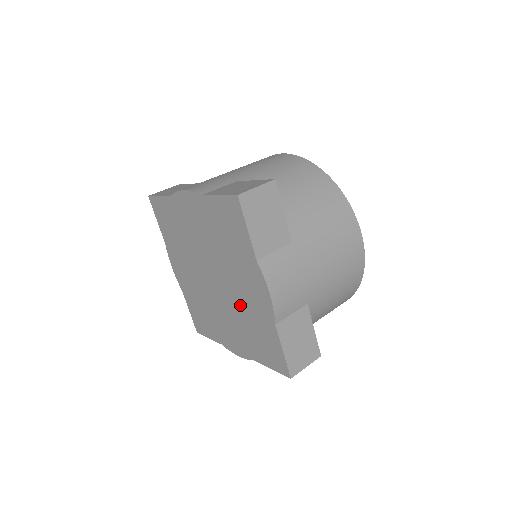
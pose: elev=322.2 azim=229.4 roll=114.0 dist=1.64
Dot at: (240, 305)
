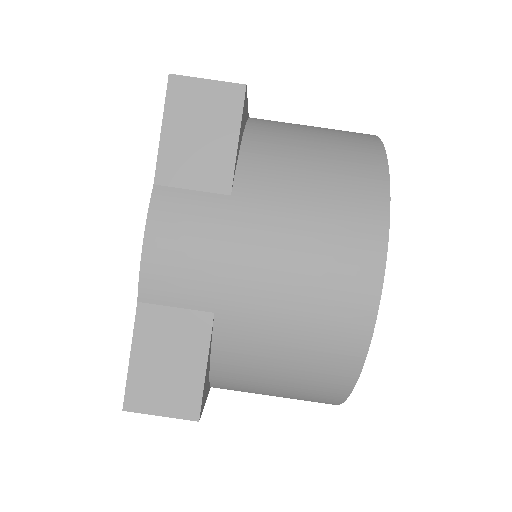
Dot at: occluded
